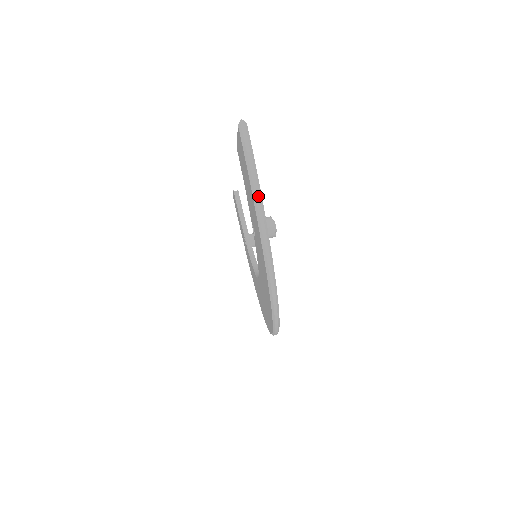
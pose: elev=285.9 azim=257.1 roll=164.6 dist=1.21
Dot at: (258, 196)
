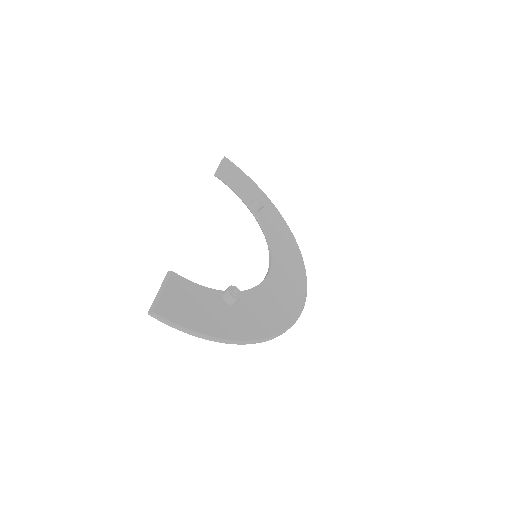
Dot at: (198, 336)
